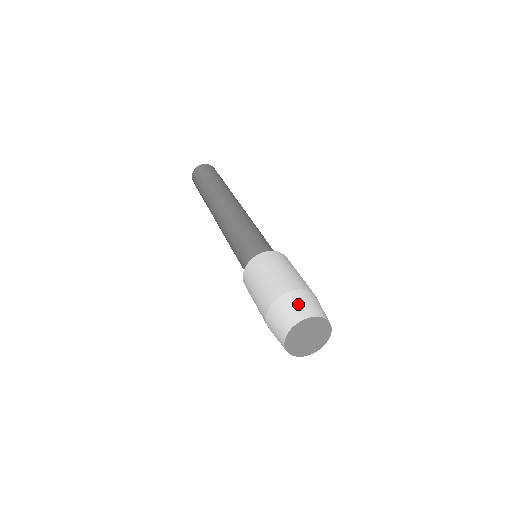
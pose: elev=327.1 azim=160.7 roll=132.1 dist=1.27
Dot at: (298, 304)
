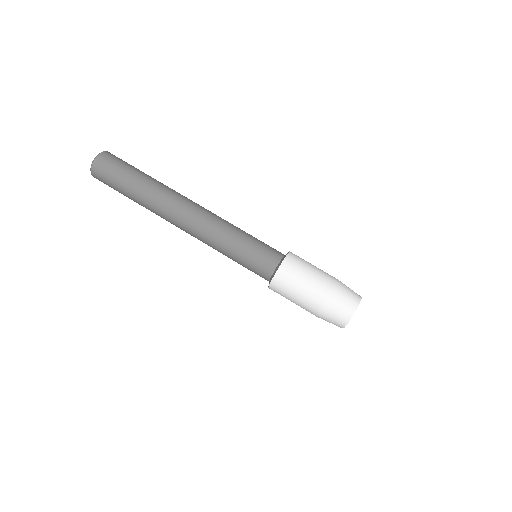
Dot at: (333, 319)
